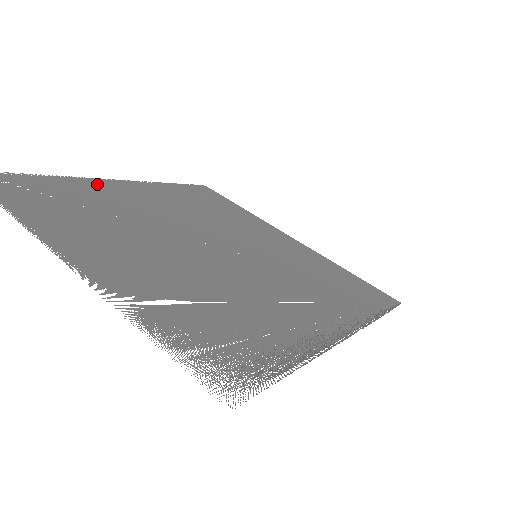
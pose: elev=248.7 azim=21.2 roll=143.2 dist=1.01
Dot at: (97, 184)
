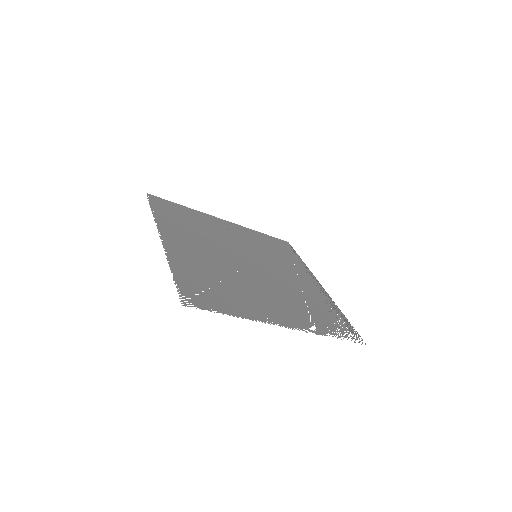
Dot at: (183, 256)
